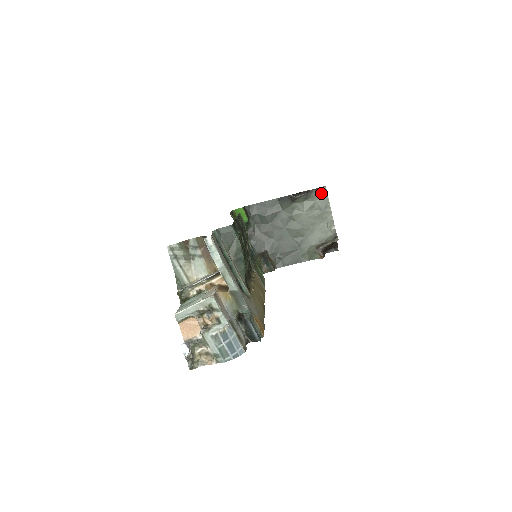
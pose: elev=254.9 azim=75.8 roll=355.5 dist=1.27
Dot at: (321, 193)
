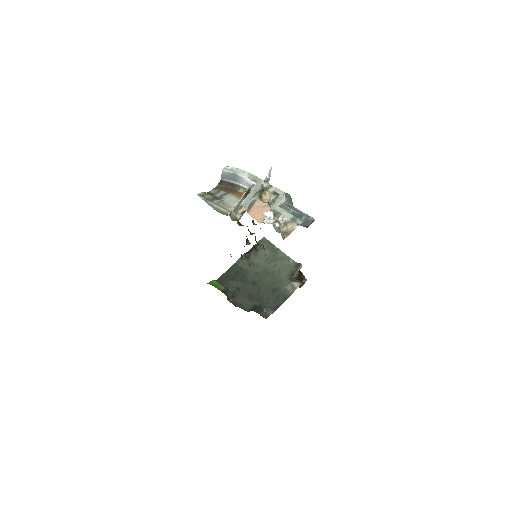
Dot at: (264, 243)
